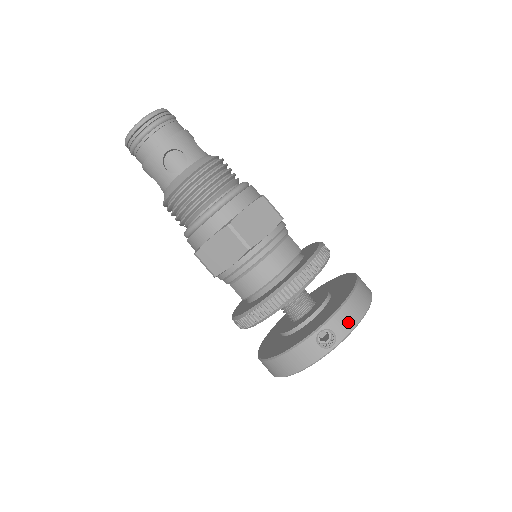
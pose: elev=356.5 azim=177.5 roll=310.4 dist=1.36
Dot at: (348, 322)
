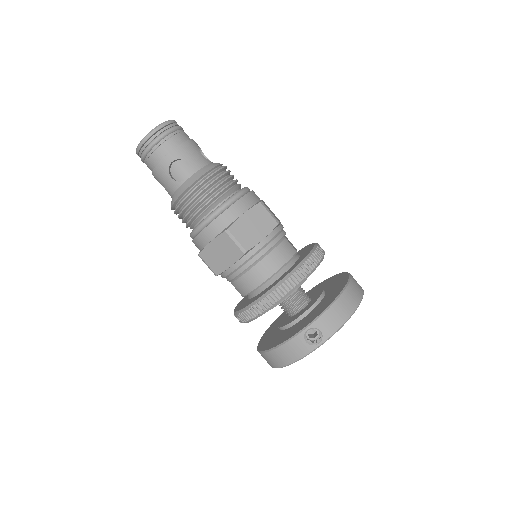
Dot at: (335, 322)
